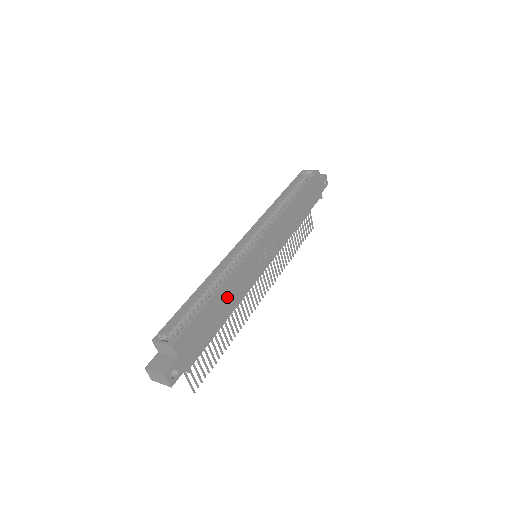
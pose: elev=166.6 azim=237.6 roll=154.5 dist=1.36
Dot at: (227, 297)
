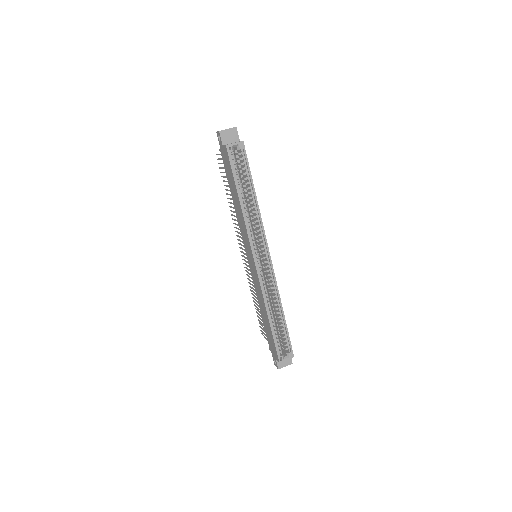
Dot at: occluded
